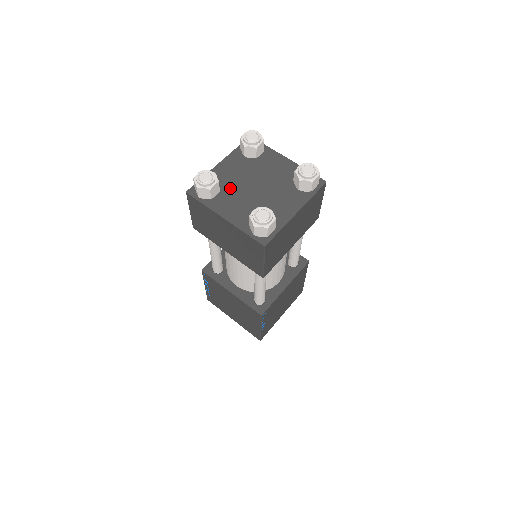
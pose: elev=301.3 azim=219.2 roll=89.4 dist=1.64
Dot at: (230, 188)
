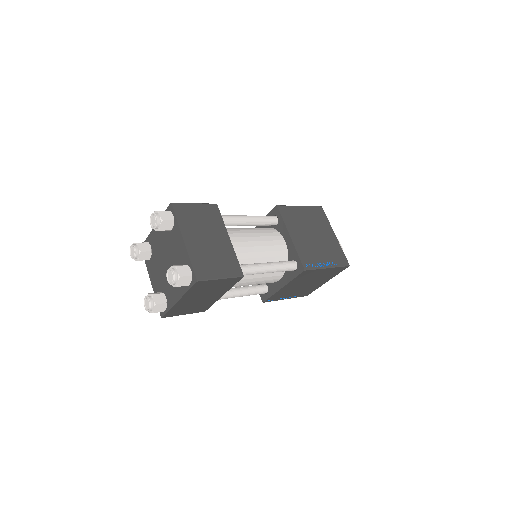
Dot at: (164, 284)
